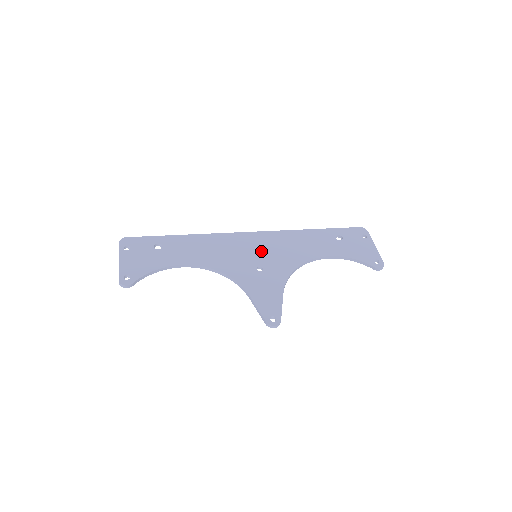
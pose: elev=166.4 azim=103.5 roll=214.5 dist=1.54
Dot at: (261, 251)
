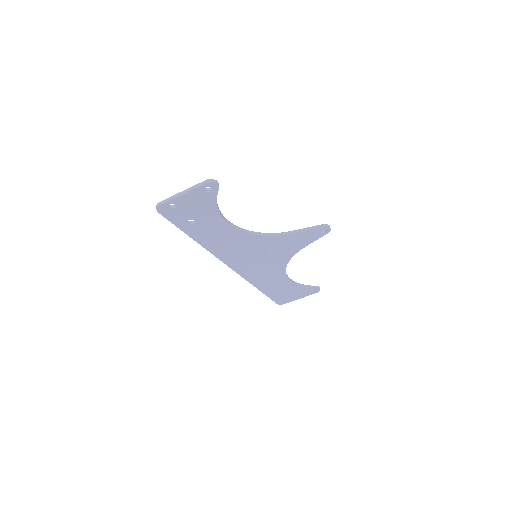
Dot at: occluded
